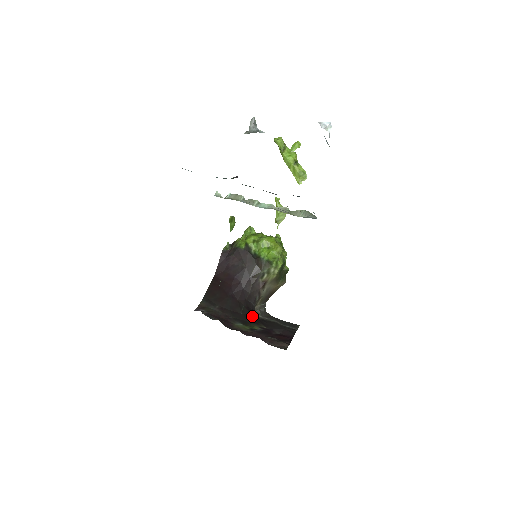
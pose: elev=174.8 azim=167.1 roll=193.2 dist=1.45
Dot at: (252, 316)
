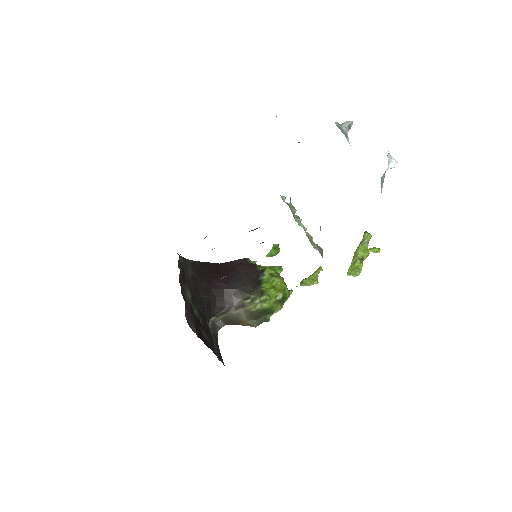
Dot at: (205, 309)
